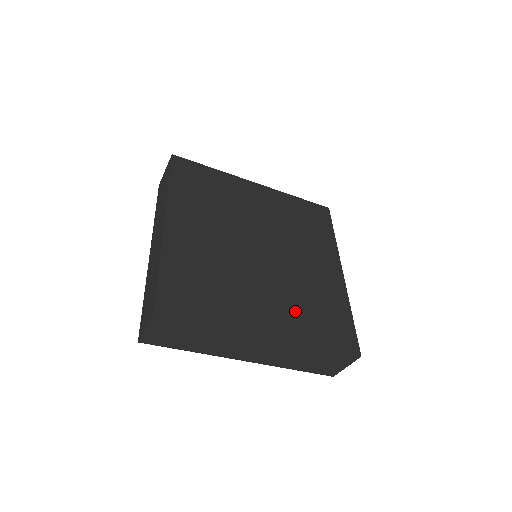
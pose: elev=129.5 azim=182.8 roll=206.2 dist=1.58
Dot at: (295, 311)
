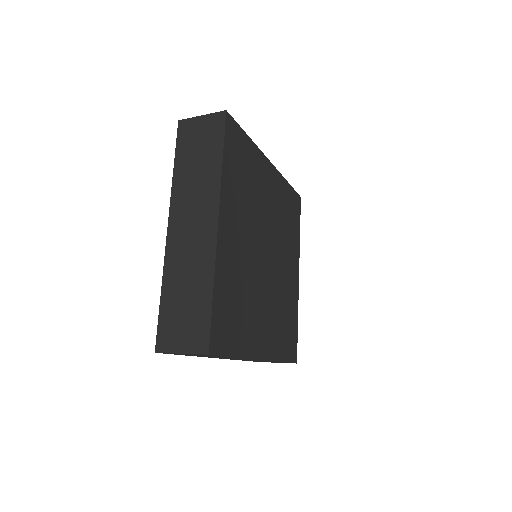
Dot at: (276, 326)
